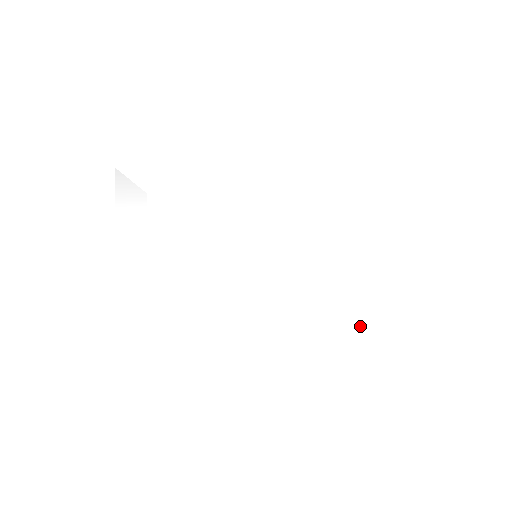
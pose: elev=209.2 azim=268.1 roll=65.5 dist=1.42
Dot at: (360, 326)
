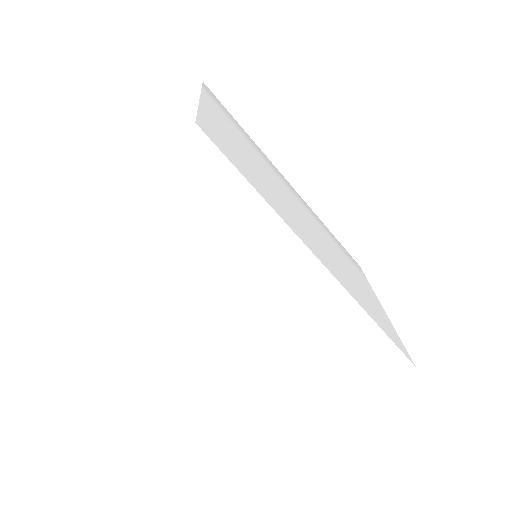
Dot at: (389, 333)
